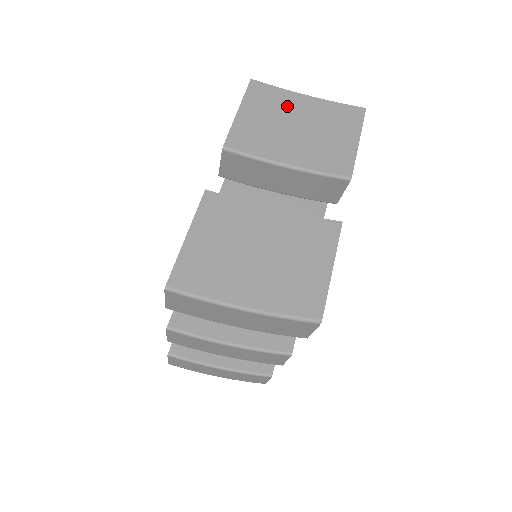
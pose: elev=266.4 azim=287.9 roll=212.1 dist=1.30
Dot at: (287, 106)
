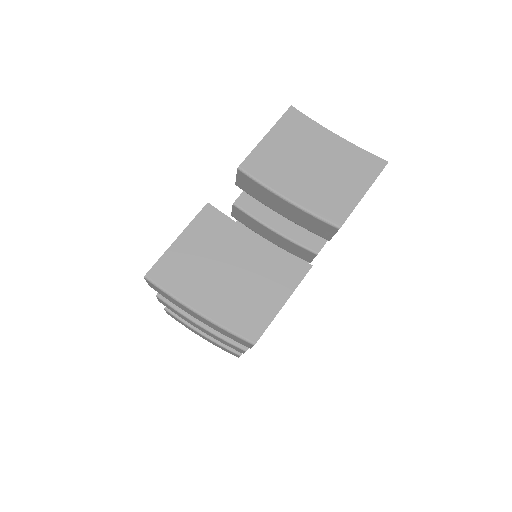
Dot at: (313, 141)
